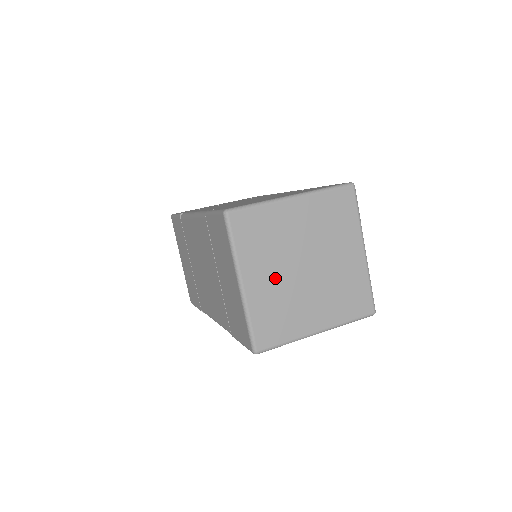
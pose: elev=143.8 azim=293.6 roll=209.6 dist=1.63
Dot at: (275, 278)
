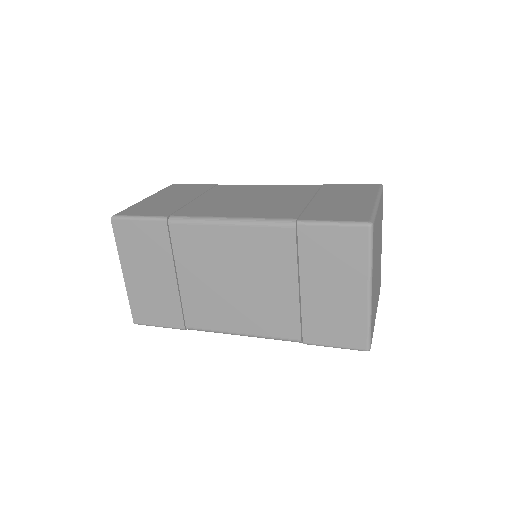
Dot at: occluded
